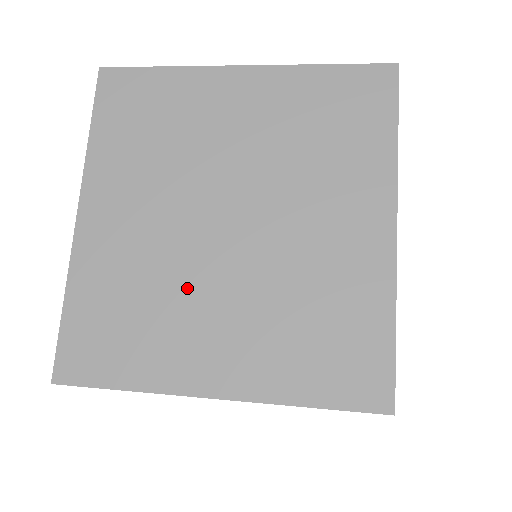
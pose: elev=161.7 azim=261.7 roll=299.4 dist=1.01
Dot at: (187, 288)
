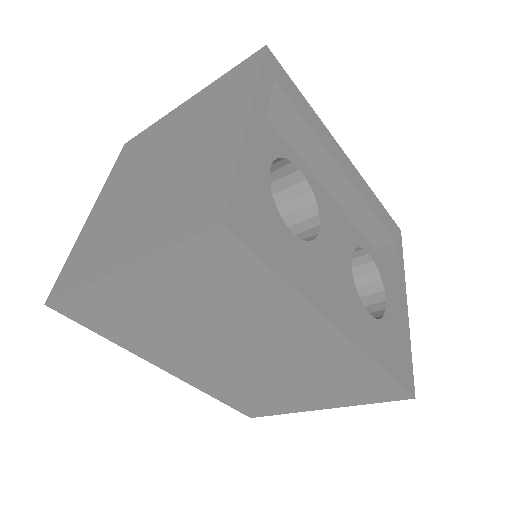
Dot at: (126, 218)
